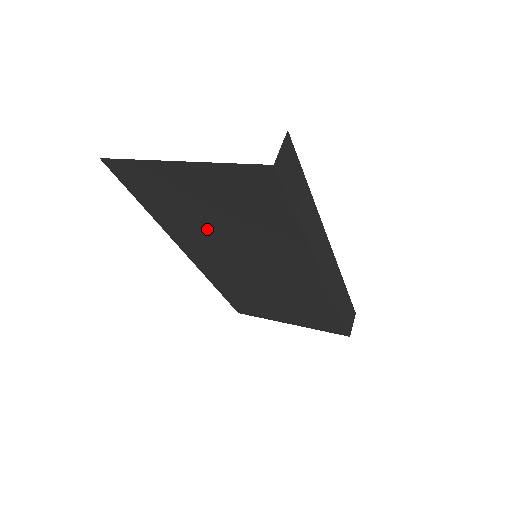
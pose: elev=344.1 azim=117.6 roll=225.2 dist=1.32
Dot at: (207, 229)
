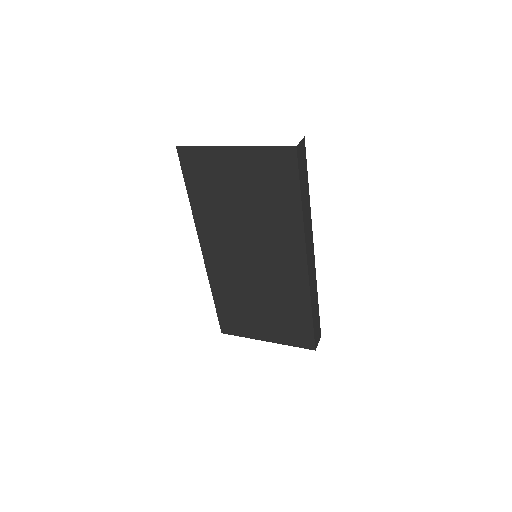
Dot at: (230, 216)
